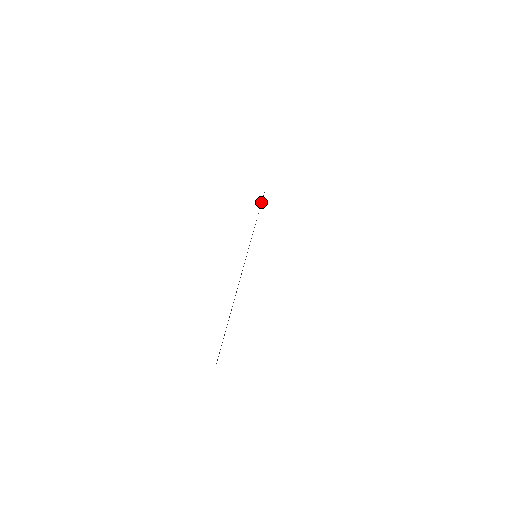
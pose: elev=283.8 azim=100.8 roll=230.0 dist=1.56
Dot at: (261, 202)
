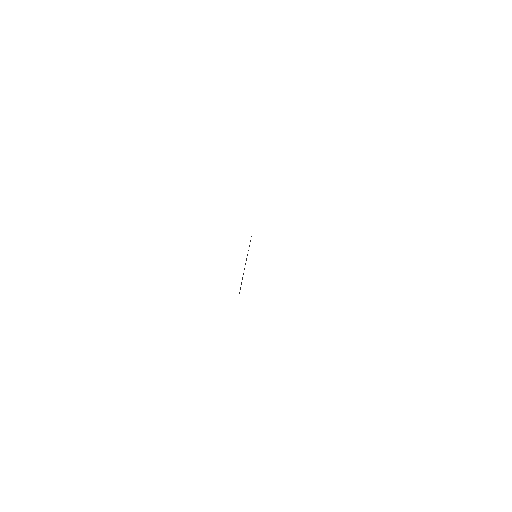
Dot at: occluded
